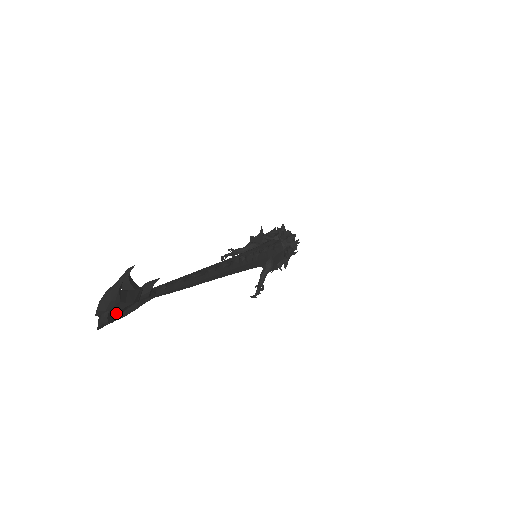
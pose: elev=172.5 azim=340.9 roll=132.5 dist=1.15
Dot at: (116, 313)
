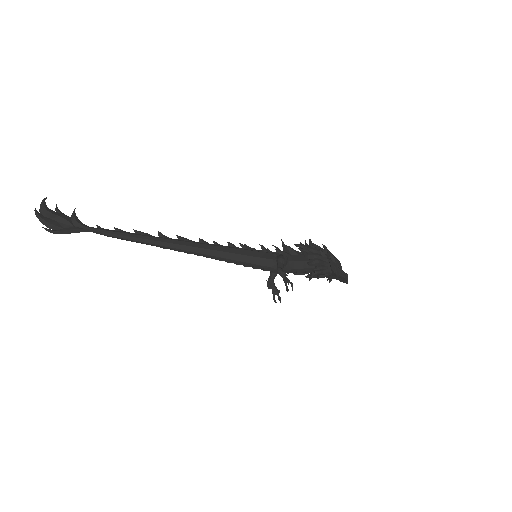
Dot at: (50, 220)
